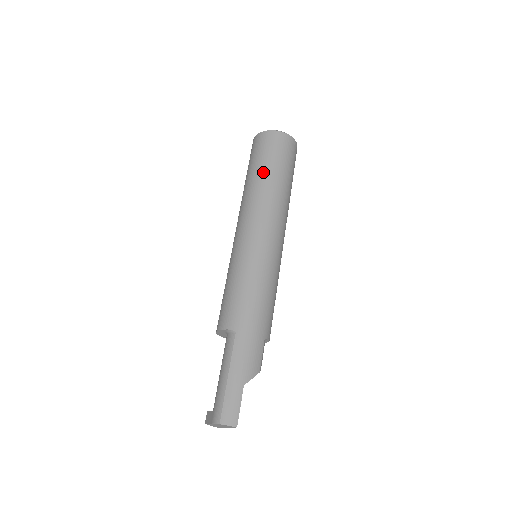
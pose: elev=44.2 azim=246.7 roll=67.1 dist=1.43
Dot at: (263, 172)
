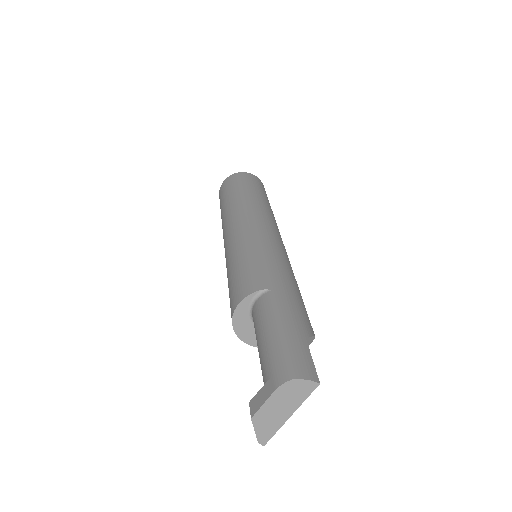
Dot at: (246, 191)
